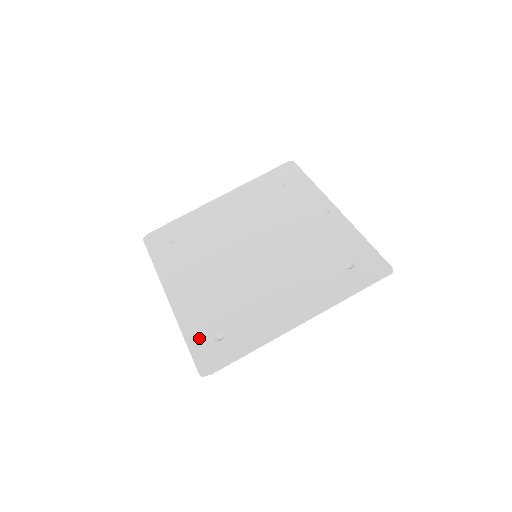
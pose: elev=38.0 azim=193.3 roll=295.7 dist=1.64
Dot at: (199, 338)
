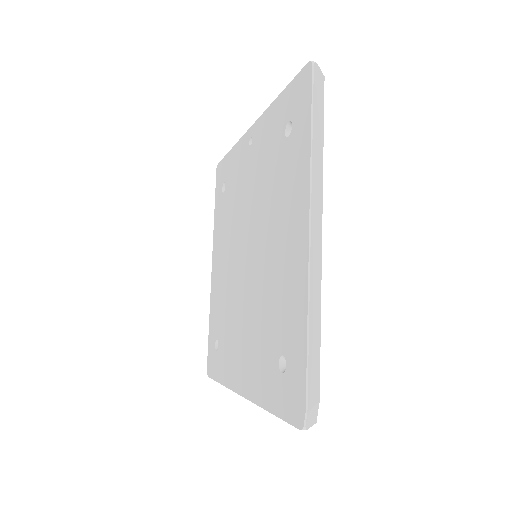
Dot at: (275, 393)
